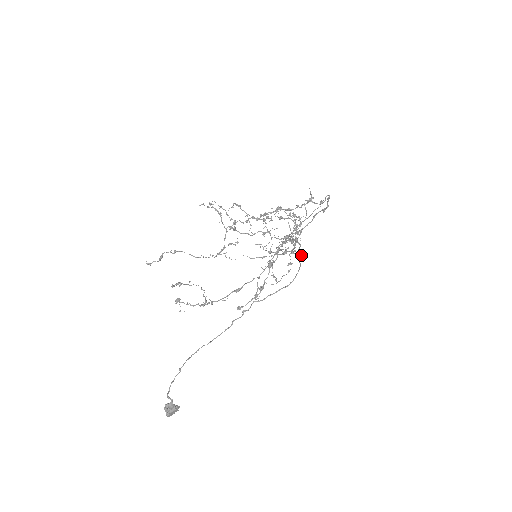
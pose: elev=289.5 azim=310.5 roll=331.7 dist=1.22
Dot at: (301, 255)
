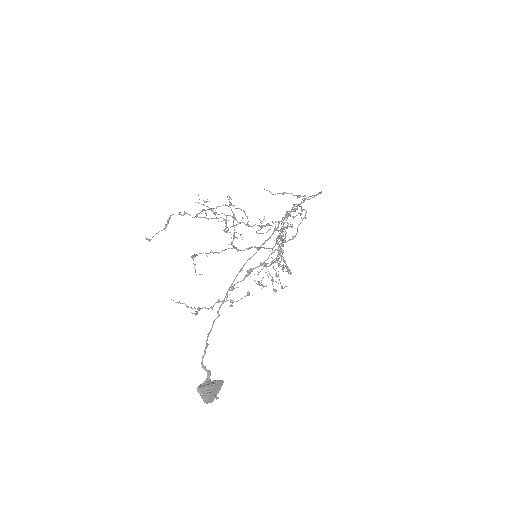
Dot at: occluded
